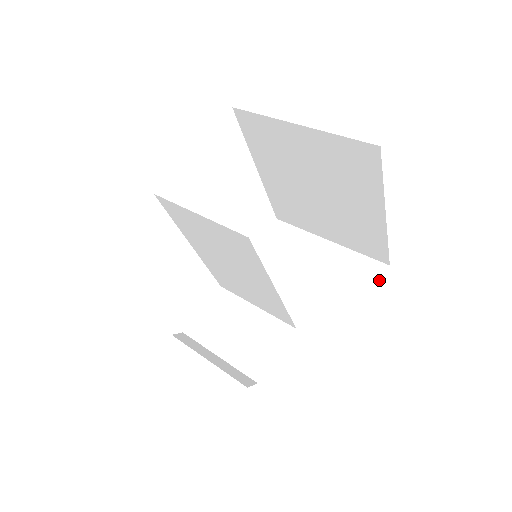
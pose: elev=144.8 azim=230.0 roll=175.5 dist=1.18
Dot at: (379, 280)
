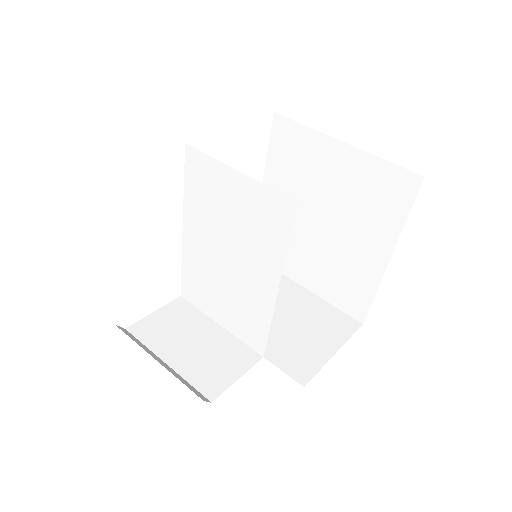
Dot at: occluded
